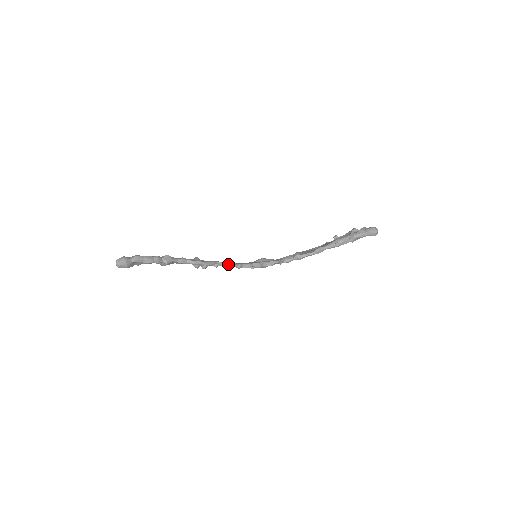
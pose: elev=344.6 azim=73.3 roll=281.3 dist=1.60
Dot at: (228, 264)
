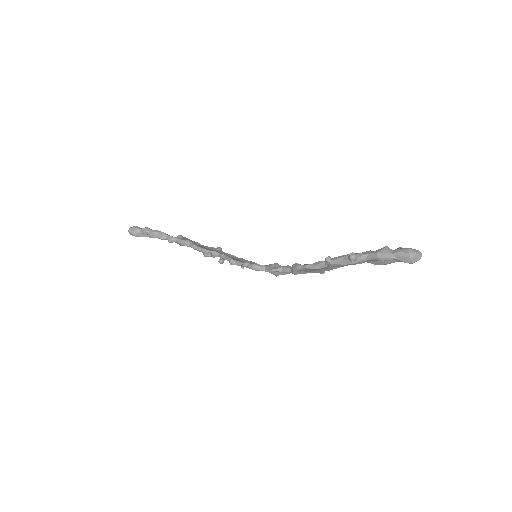
Dot at: (226, 258)
